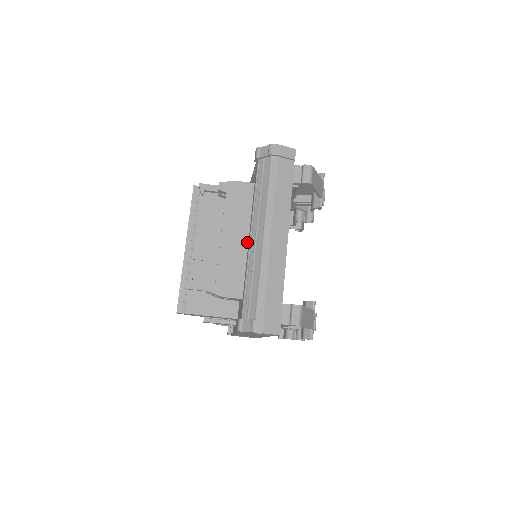
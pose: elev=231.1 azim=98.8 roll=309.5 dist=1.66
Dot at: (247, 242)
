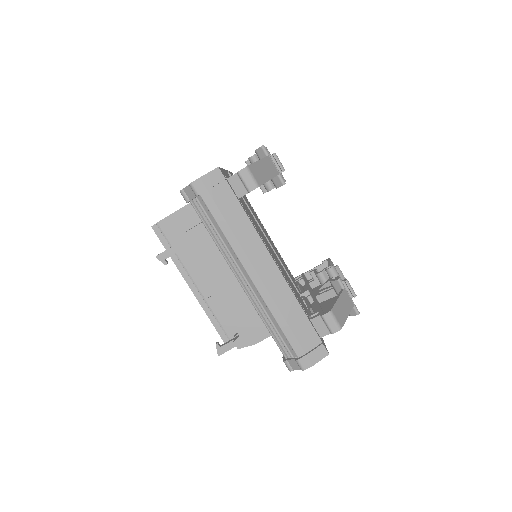
Dot at: occluded
